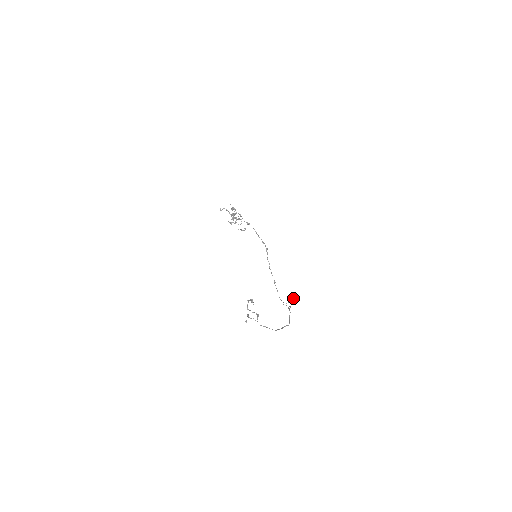
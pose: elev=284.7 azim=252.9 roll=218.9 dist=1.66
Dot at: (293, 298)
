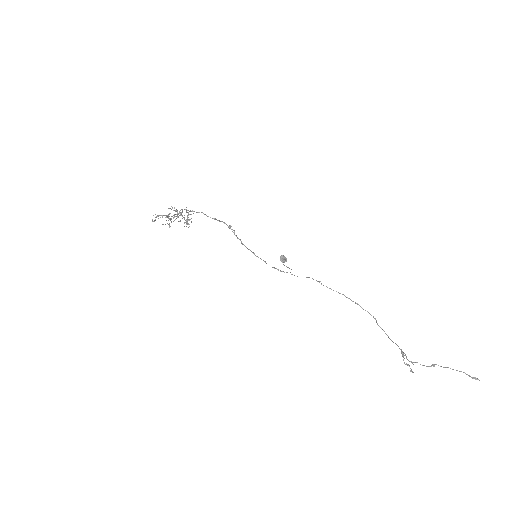
Dot at: (282, 257)
